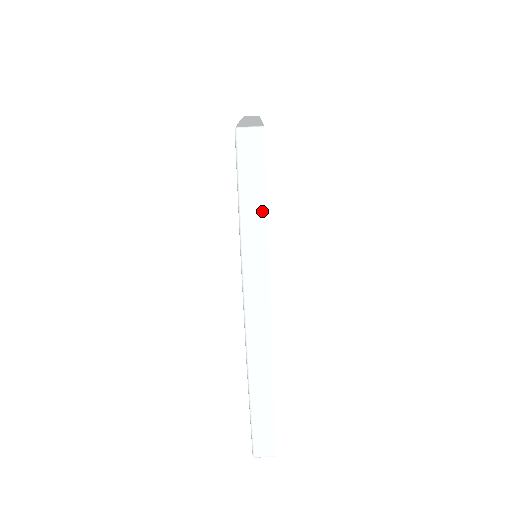
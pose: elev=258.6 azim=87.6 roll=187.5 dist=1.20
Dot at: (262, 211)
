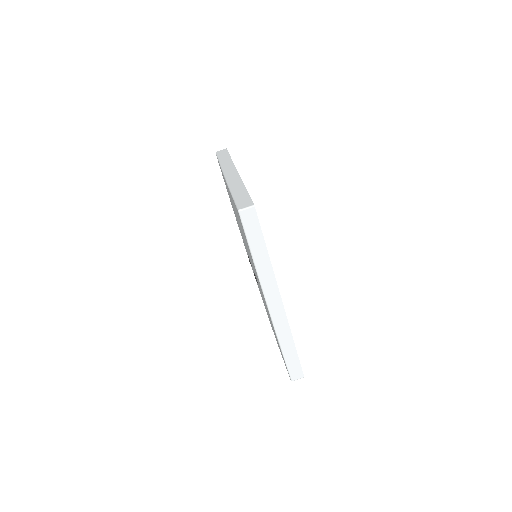
Dot at: (264, 249)
